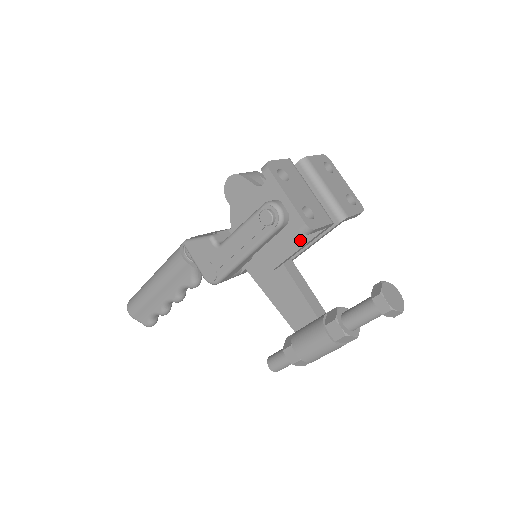
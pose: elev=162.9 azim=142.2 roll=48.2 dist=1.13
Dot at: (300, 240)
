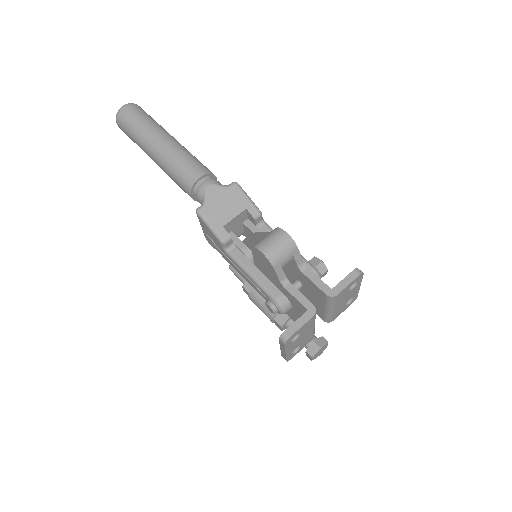
Dot at: (288, 313)
